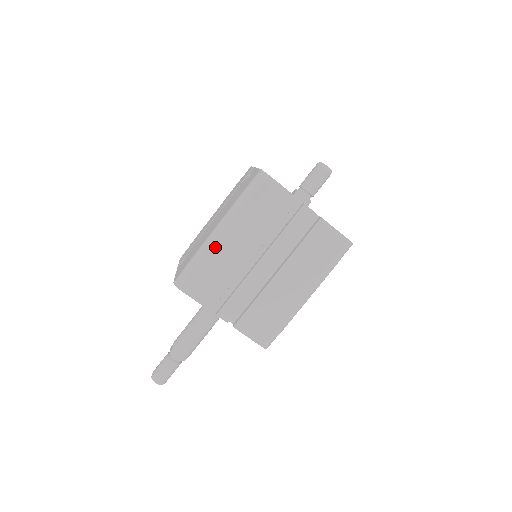
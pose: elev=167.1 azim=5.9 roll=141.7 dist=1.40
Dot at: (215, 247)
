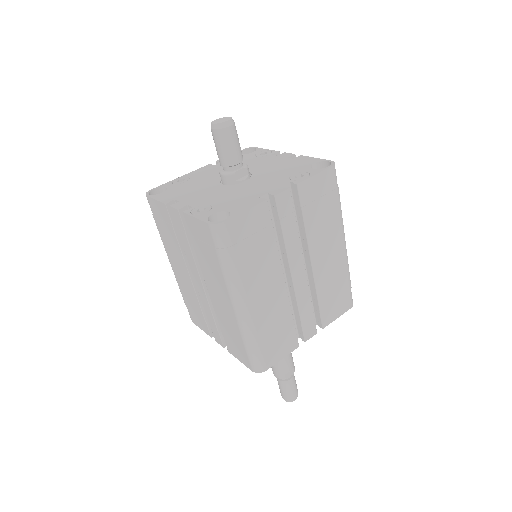
Dot at: (177, 278)
